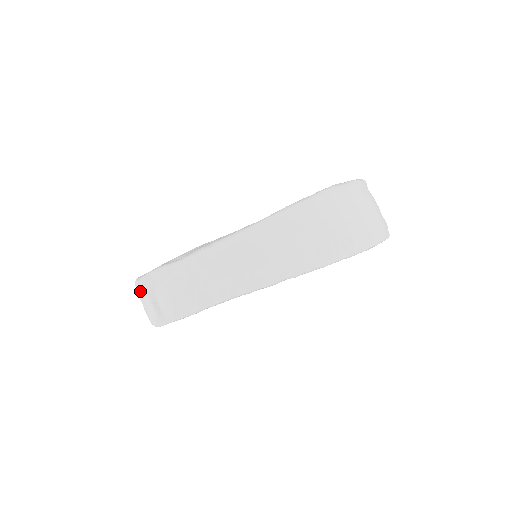
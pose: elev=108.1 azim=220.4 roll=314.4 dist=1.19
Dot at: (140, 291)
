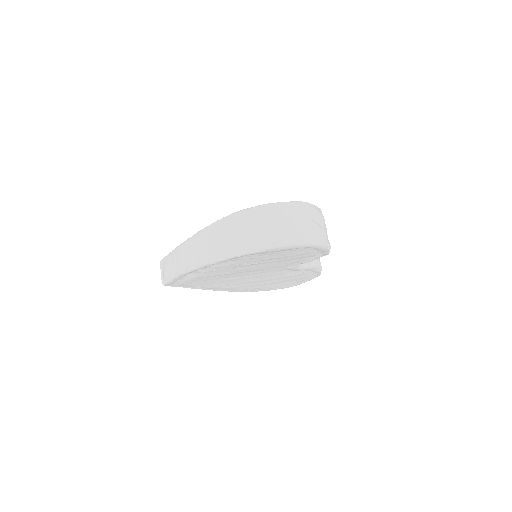
Dot at: occluded
